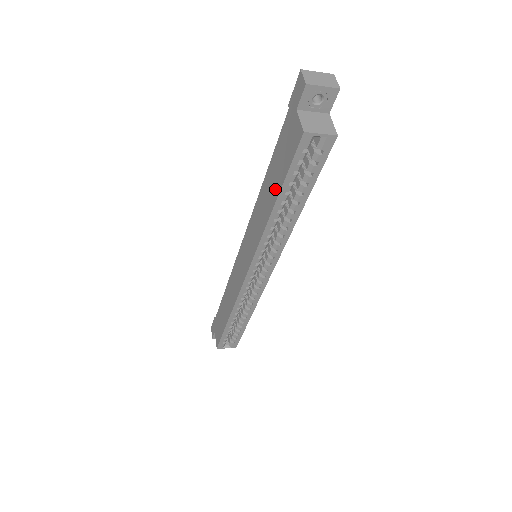
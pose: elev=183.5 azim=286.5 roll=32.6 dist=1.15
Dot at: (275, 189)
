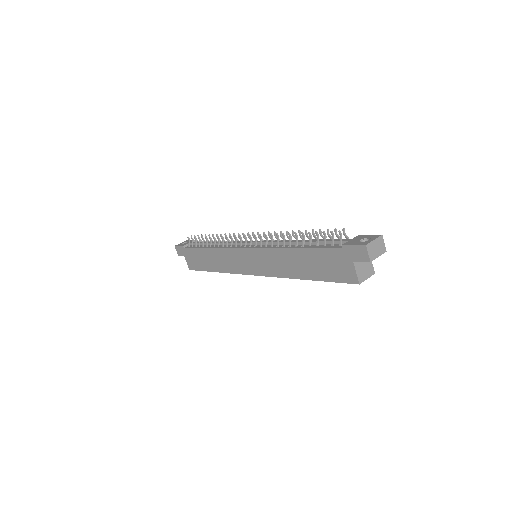
Dot at: (311, 273)
